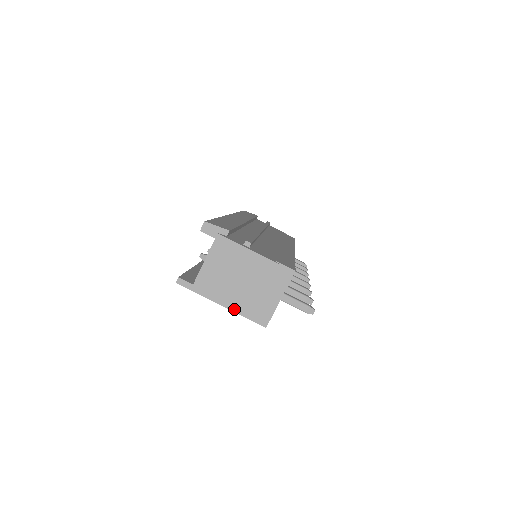
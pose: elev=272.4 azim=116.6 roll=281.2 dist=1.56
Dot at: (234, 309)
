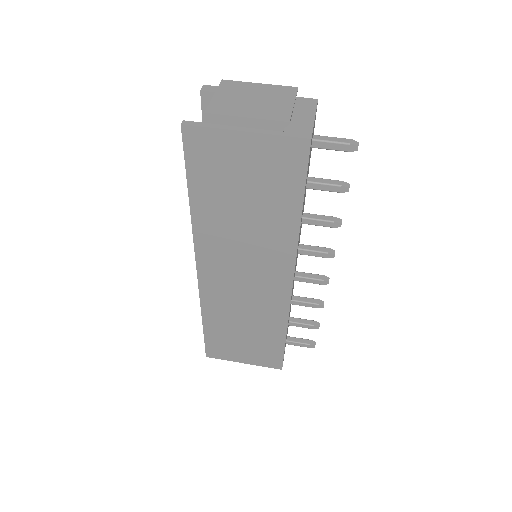
Dot at: (263, 132)
